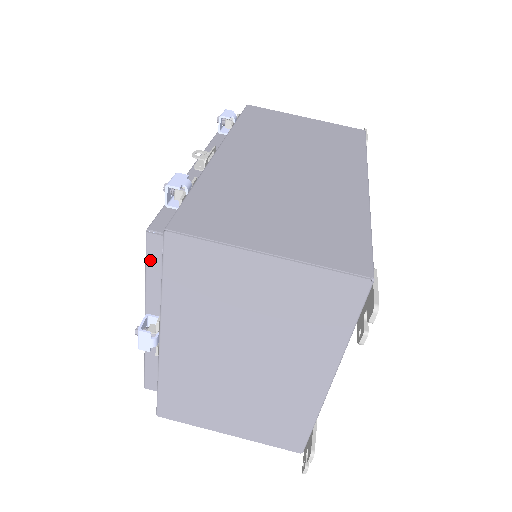
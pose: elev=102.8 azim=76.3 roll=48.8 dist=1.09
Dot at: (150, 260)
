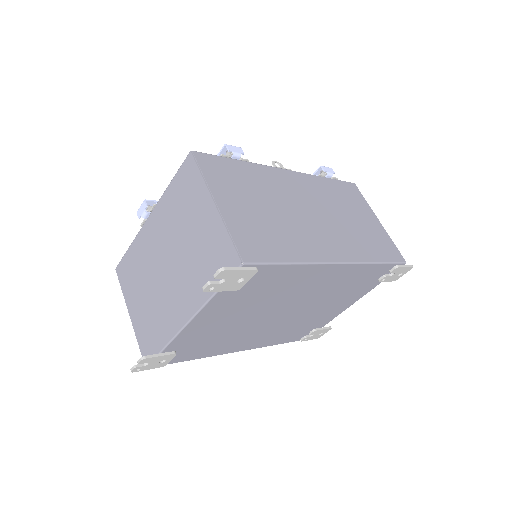
Dot at: occluded
